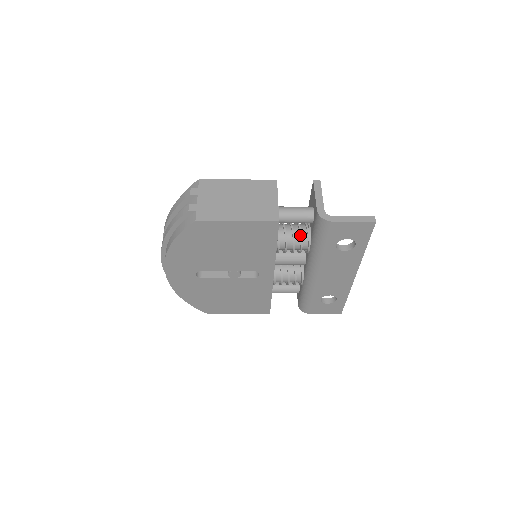
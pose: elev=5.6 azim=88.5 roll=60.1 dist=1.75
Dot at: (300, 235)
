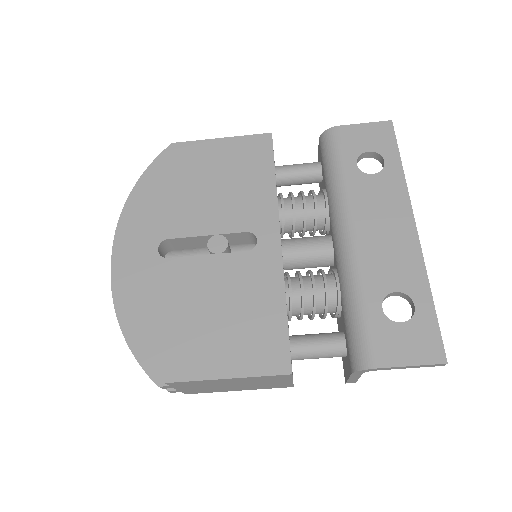
Dot at: (310, 190)
